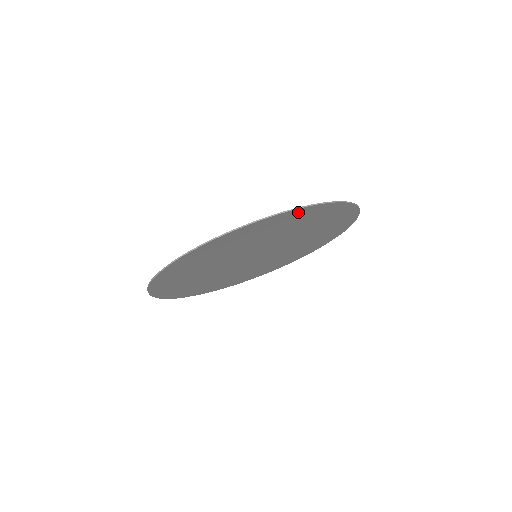
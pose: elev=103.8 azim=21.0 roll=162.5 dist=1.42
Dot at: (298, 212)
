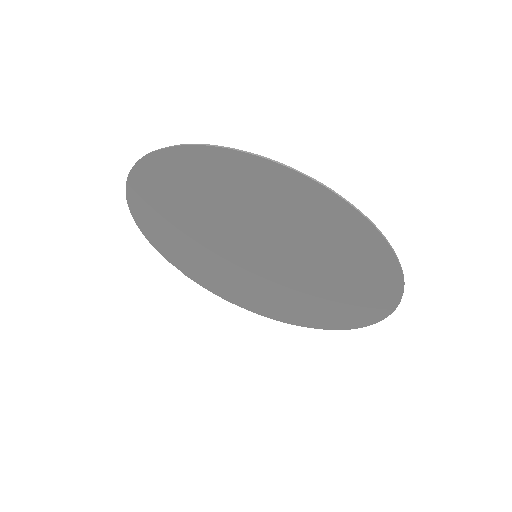
Dot at: (348, 216)
